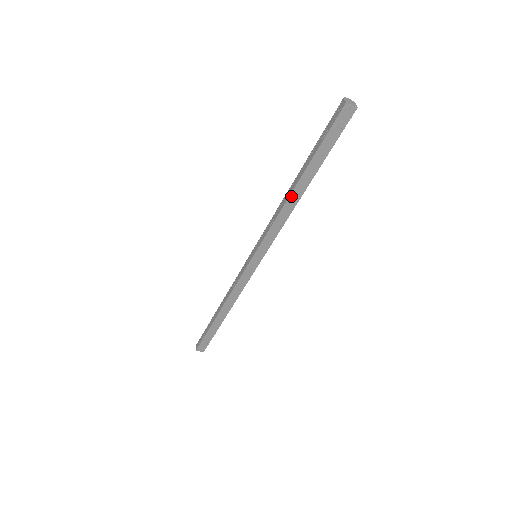
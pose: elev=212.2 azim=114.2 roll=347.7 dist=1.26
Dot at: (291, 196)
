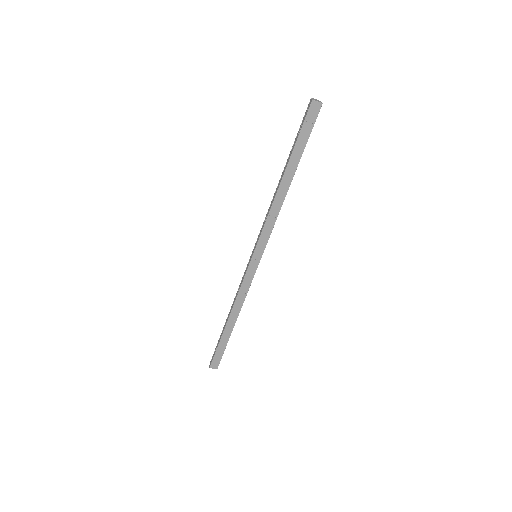
Dot at: (279, 190)
